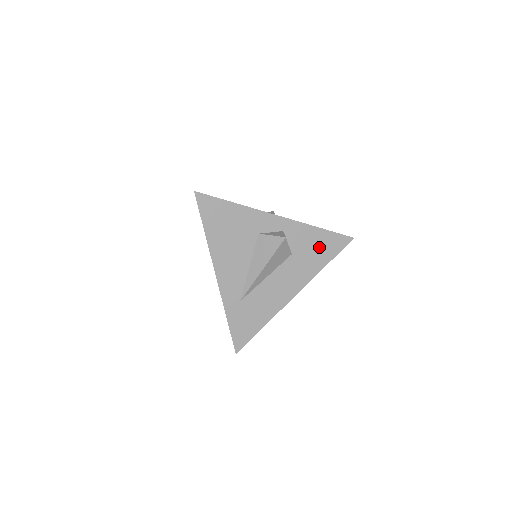
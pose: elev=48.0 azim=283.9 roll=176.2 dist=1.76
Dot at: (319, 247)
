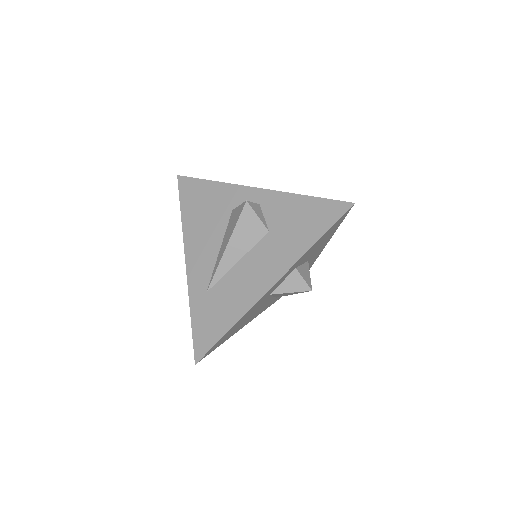
Dot at: (304, 220)
